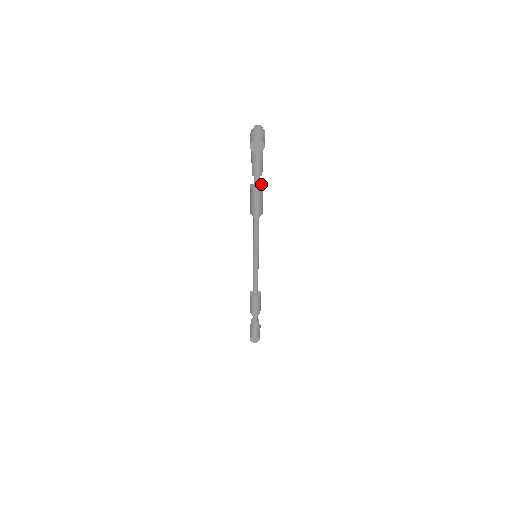
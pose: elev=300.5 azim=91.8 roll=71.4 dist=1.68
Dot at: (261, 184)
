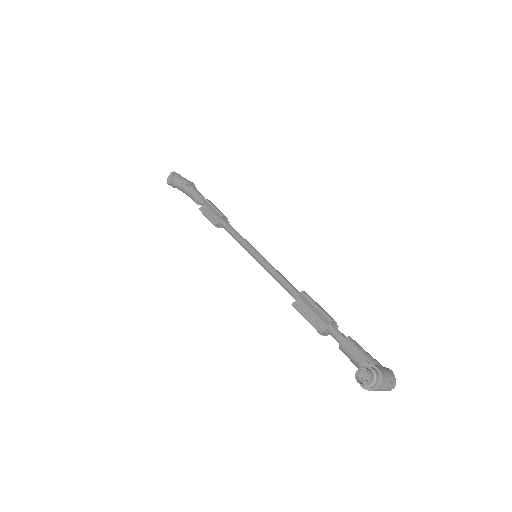
Dot at: (330, 323)
